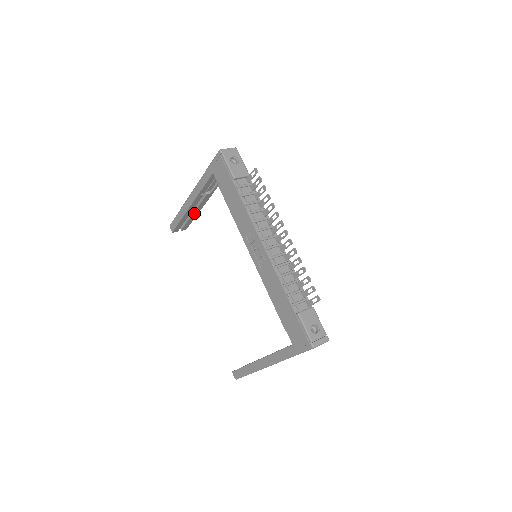
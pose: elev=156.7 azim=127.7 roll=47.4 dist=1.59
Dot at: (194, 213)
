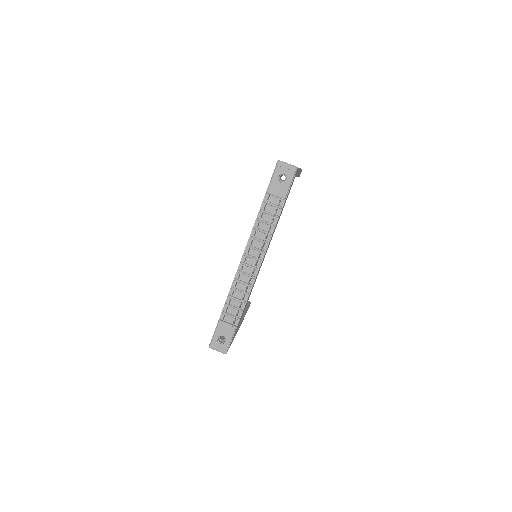
Dot at: occluded
